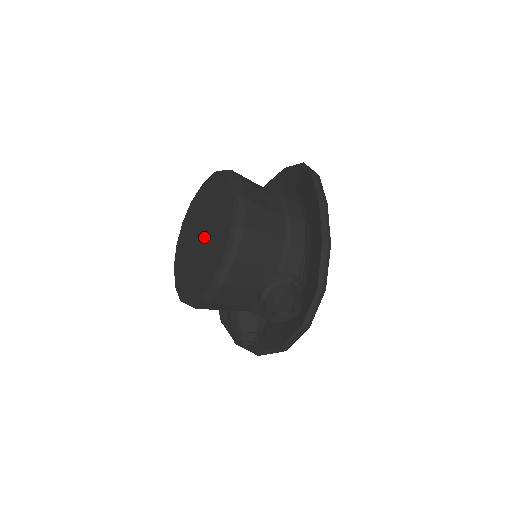
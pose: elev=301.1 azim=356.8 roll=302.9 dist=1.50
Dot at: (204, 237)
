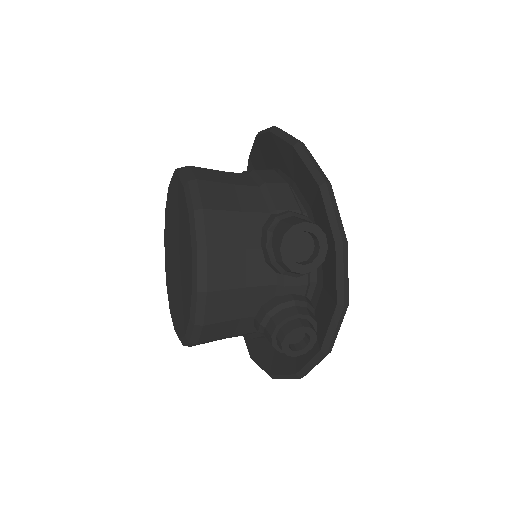
Dot at: (179, 254)
